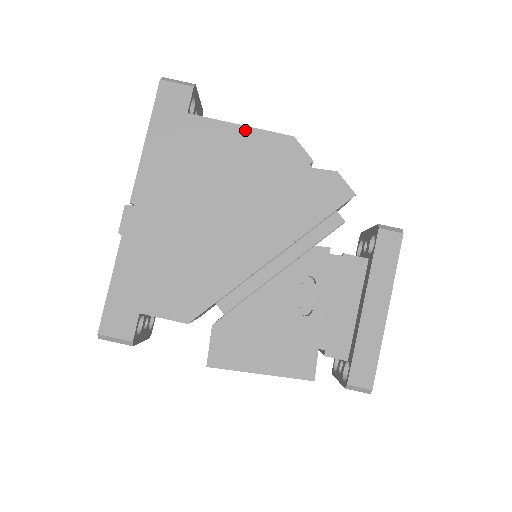
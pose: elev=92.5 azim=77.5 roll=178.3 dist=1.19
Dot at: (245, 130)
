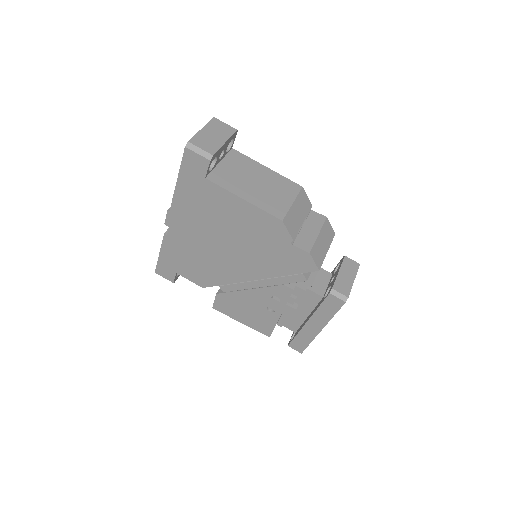
Dot at: (246, 204)
